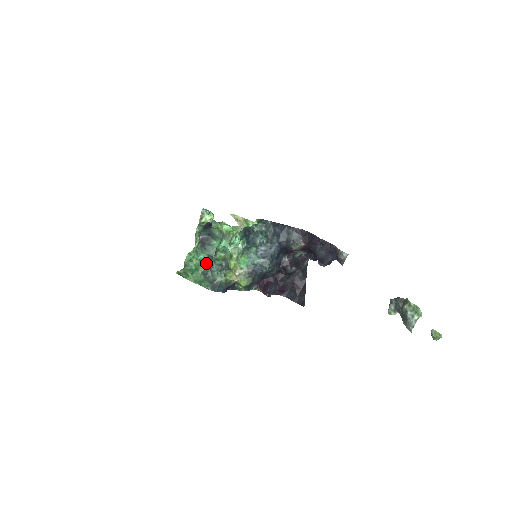
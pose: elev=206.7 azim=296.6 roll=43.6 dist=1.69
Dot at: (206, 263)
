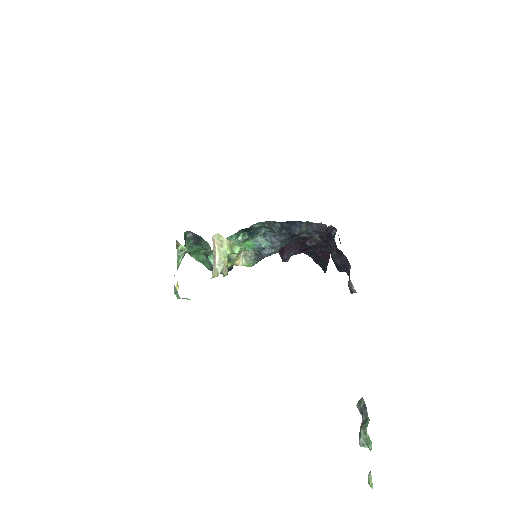
Dot at: (205, 250)
